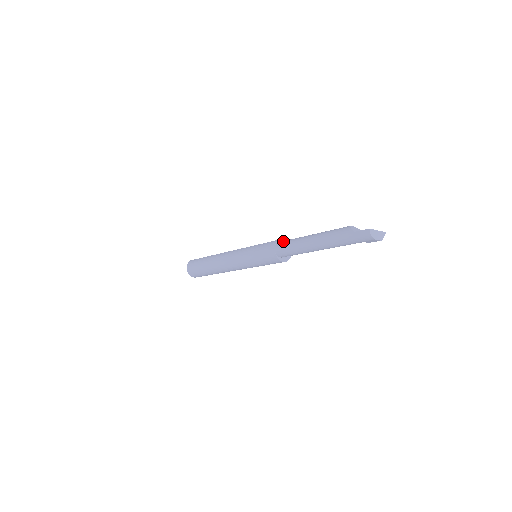
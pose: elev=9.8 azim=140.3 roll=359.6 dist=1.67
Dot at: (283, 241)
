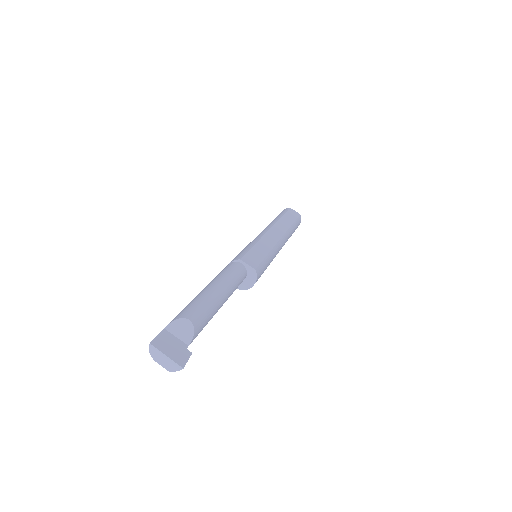
Dot at: (231, 265)
